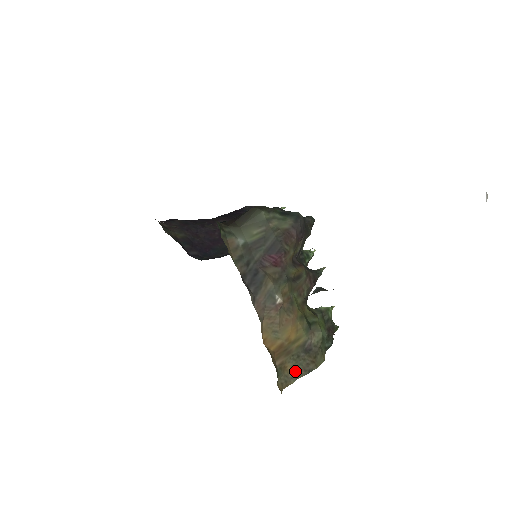
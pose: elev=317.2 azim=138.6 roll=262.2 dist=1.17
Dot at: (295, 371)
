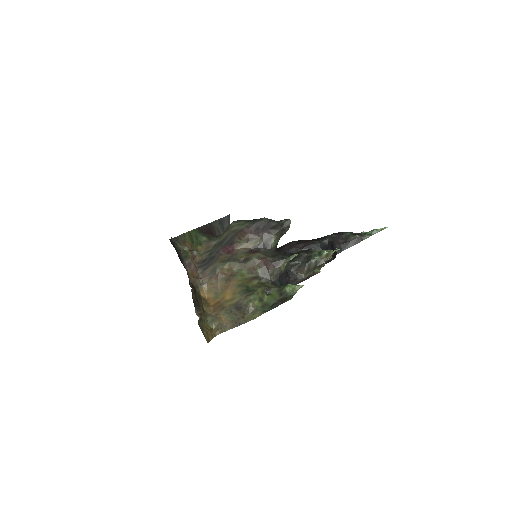
Dot at: (229, 322)
